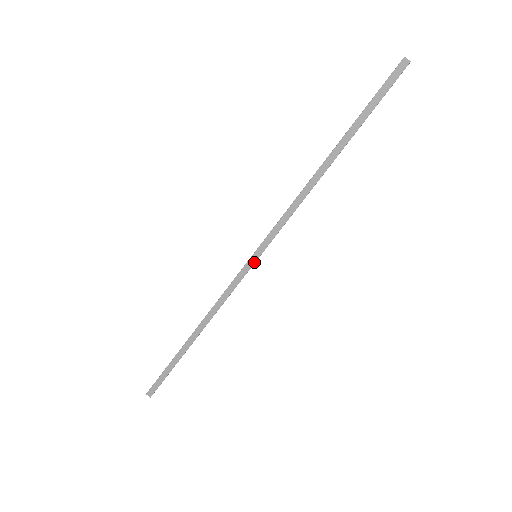
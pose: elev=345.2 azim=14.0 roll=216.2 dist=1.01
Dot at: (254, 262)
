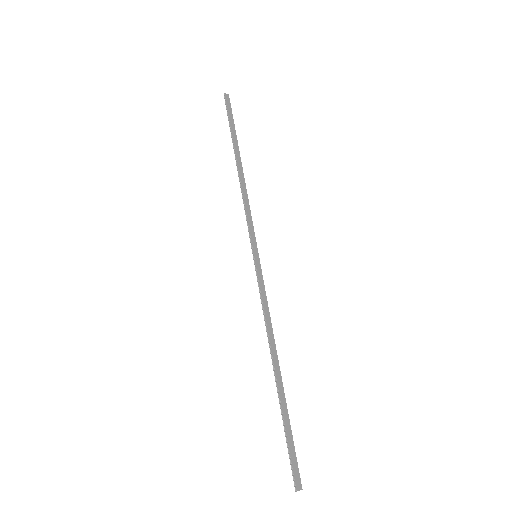
Dot at: (259, 261)
